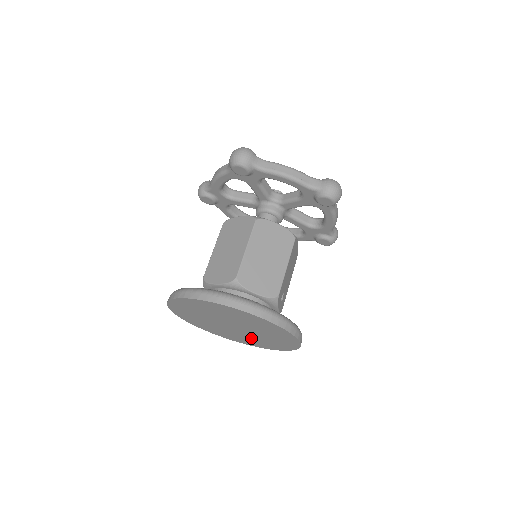
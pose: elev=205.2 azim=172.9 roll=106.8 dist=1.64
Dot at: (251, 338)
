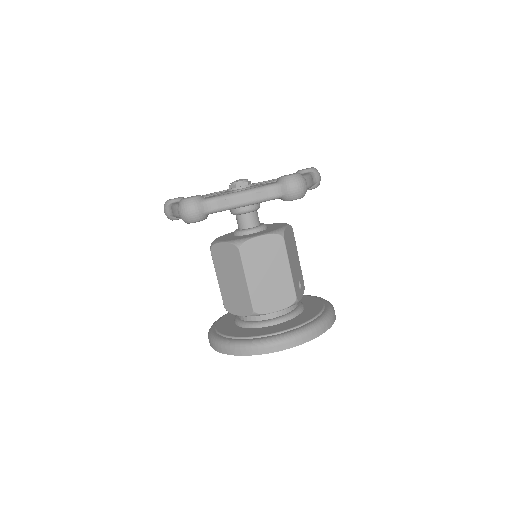
Dot at: occluded
